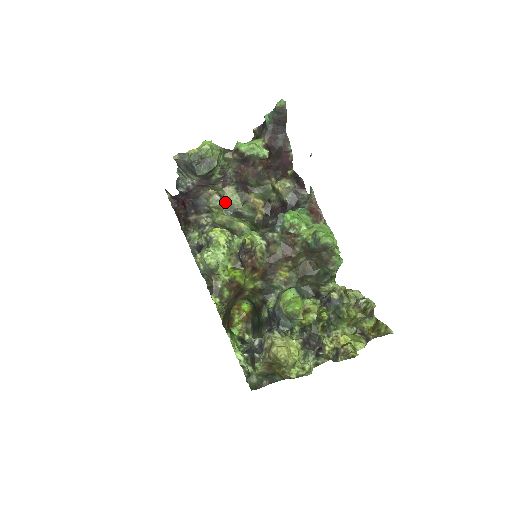
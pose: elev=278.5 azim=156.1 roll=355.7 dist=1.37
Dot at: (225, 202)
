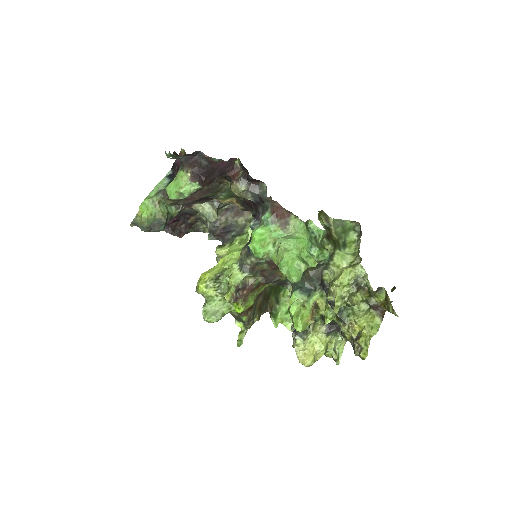
Dot at: occluded
